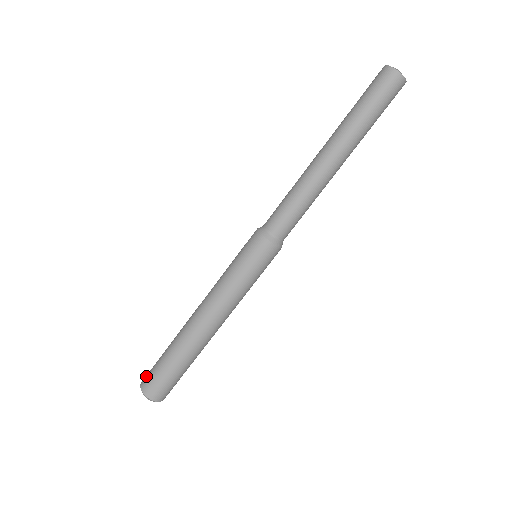
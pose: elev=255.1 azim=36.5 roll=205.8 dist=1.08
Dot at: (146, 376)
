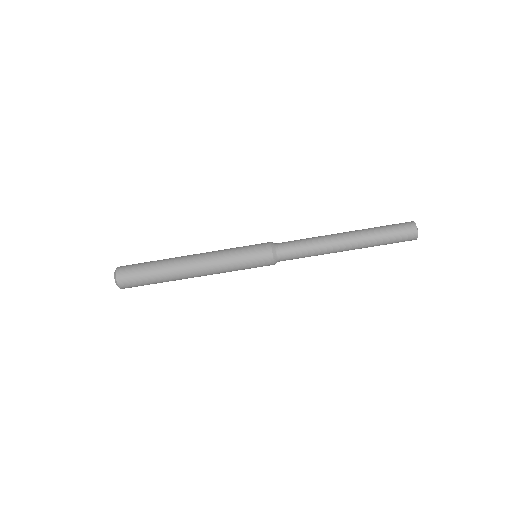
Dot at: (124, 269)
